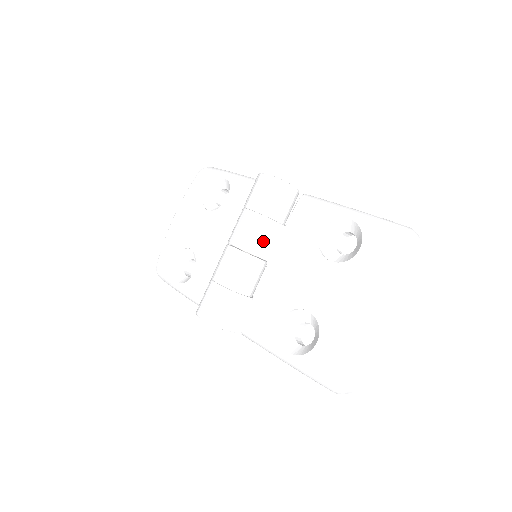
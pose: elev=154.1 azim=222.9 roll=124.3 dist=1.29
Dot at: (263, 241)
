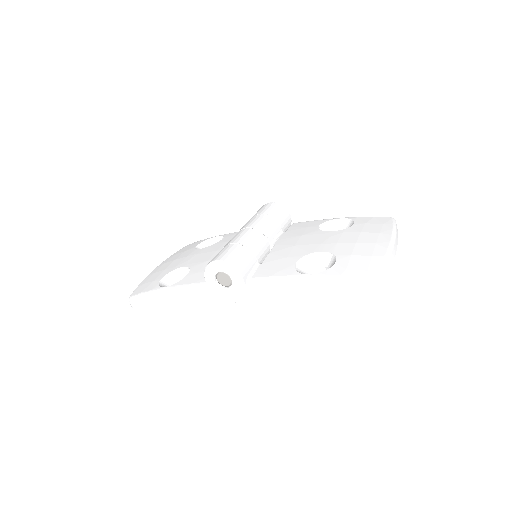
Dot at: (271, 230)
